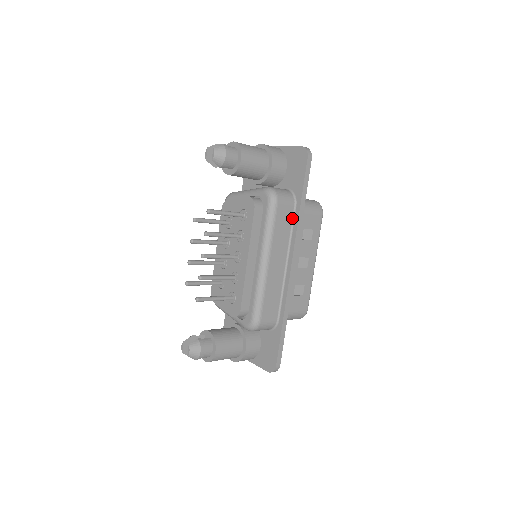
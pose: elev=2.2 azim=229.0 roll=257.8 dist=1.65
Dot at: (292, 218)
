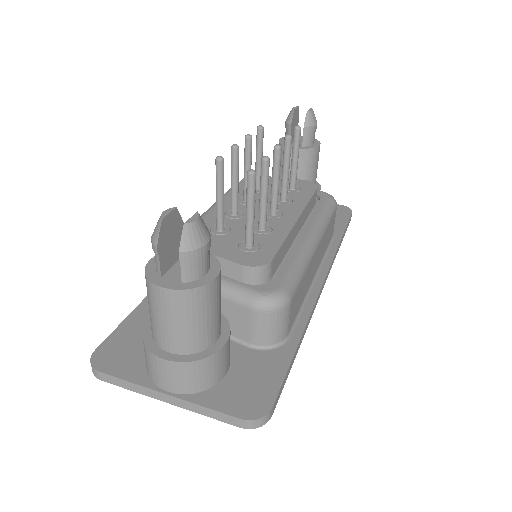
Dot at: (329, 243)
